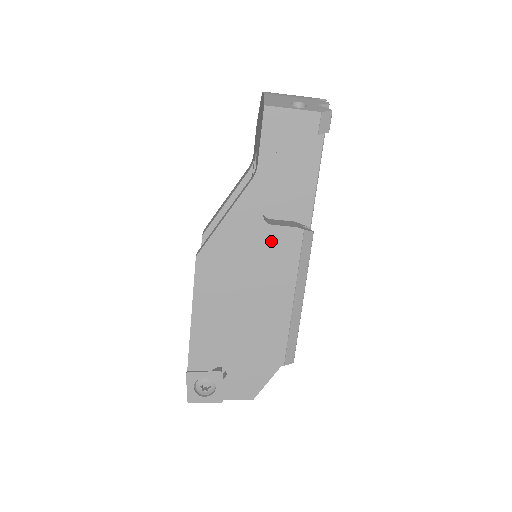
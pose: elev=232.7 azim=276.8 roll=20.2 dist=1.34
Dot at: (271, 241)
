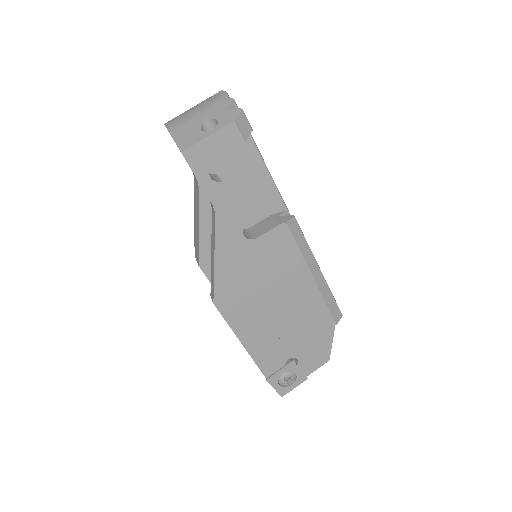
Dot at: (265, 250)
